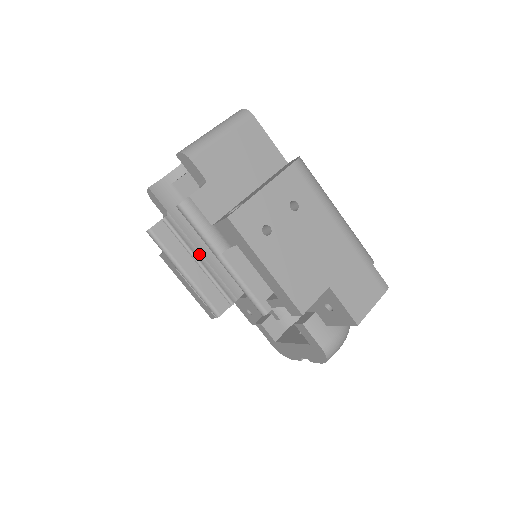
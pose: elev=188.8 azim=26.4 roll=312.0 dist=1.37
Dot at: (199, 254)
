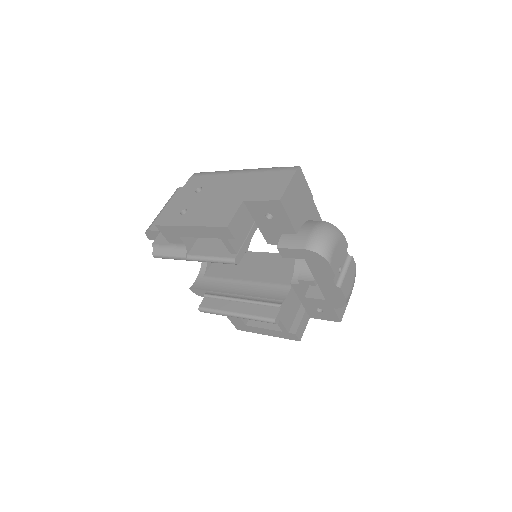
Dot at: (239, 296)
